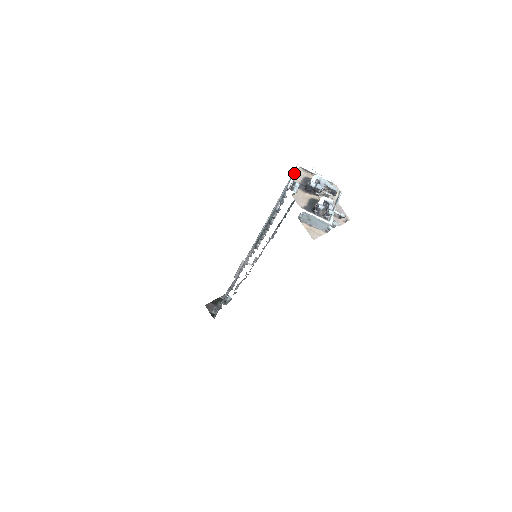
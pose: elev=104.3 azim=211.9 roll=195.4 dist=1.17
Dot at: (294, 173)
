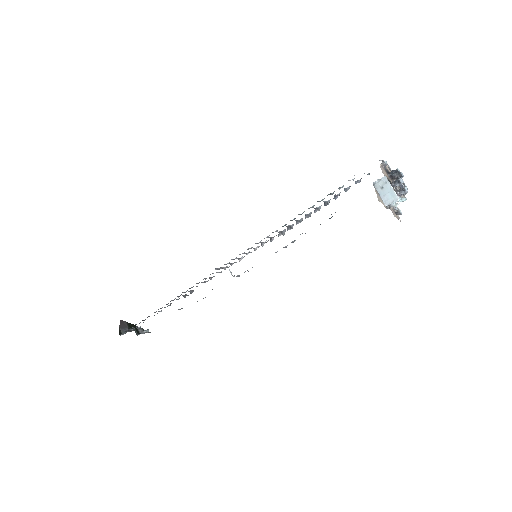
Dot at: (384, 161)
